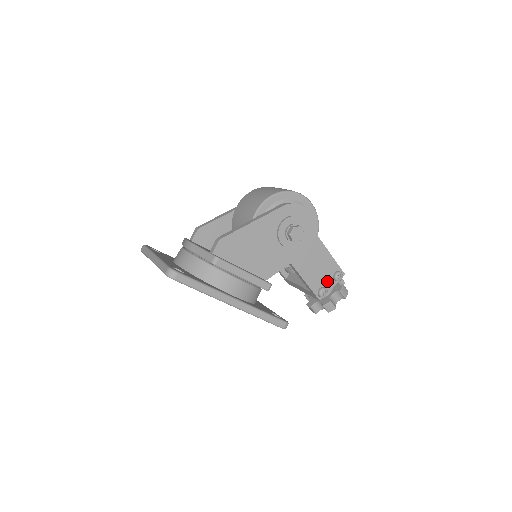
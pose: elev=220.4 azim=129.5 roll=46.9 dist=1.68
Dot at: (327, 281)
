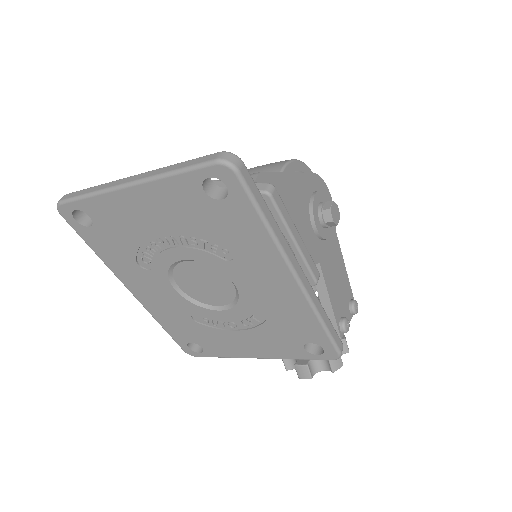
Dot at: (345, 310)
